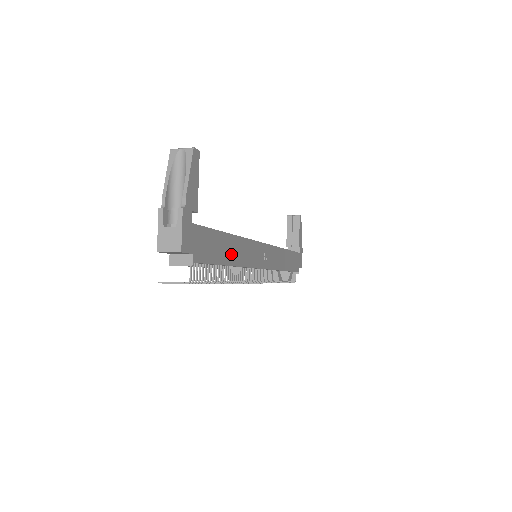
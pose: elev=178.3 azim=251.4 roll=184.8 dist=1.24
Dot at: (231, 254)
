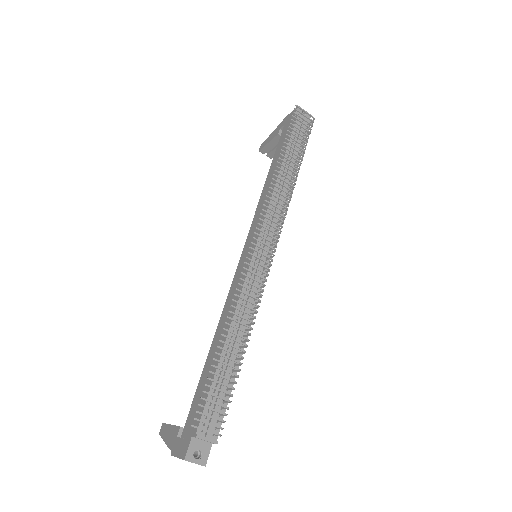
Dot at: occluded
